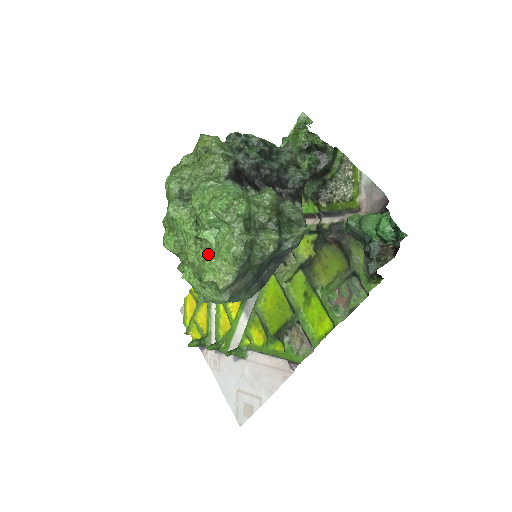
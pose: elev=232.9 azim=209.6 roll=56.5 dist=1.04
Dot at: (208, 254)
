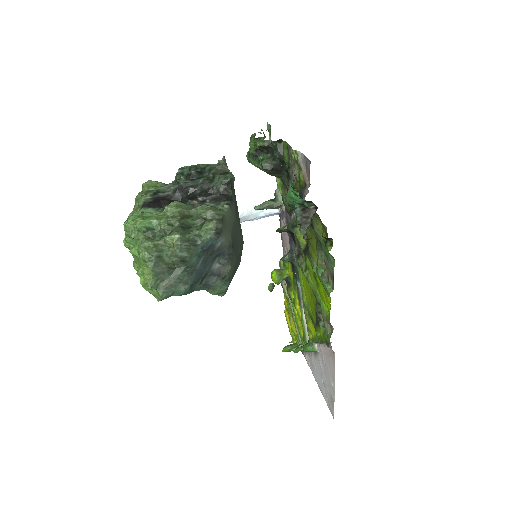
Dot at: occluded
